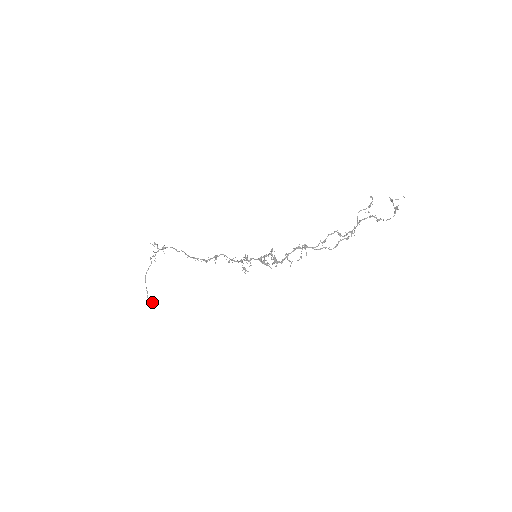
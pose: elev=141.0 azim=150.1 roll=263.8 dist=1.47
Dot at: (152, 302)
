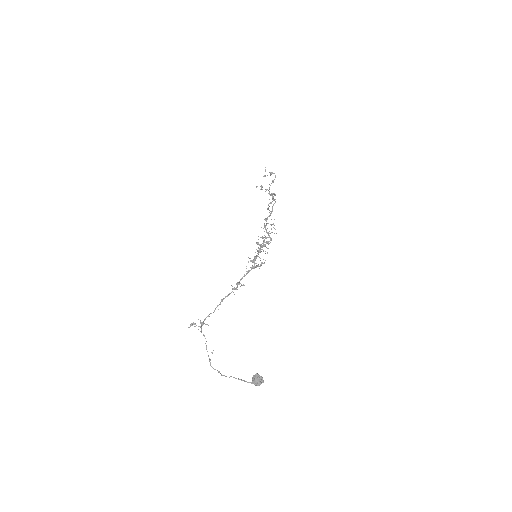
Dot at: (253, 375)
